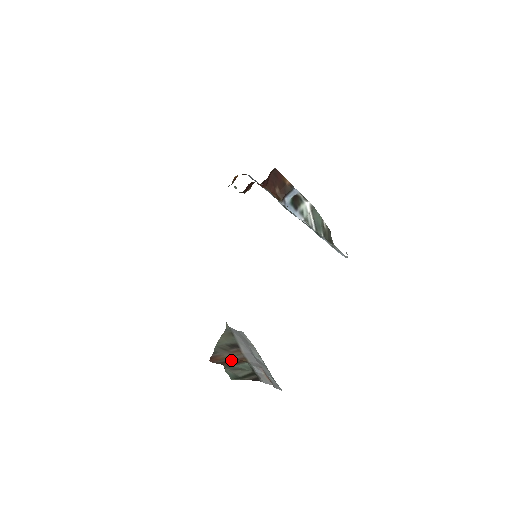
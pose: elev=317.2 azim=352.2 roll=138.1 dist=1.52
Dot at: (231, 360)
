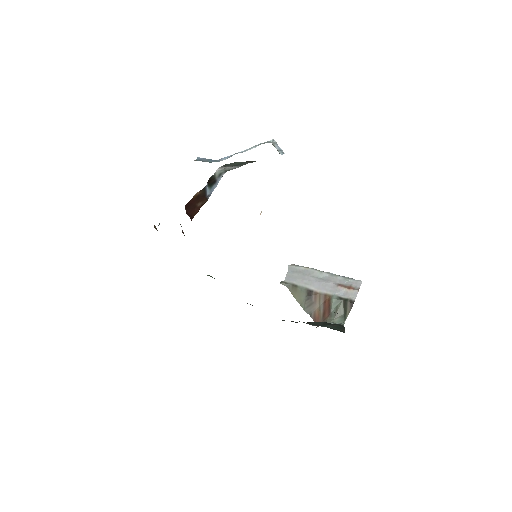
Dot at: (324, 308)
